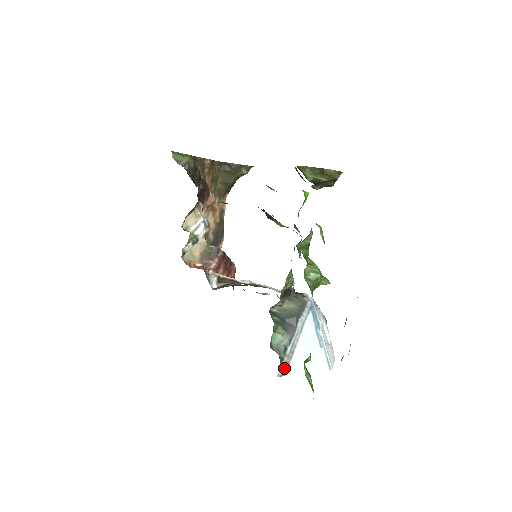
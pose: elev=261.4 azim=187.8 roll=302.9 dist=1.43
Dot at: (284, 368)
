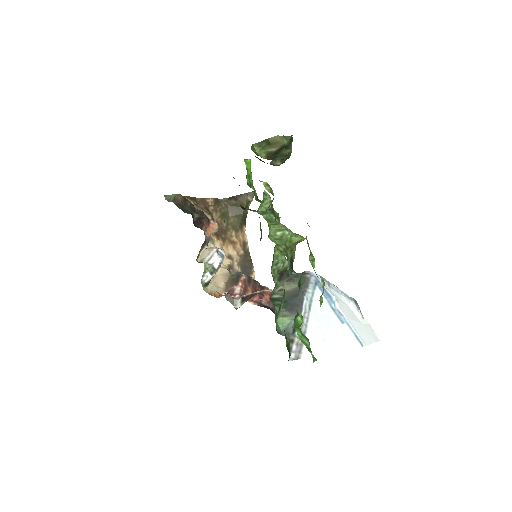
Dot at: (297, 350)
